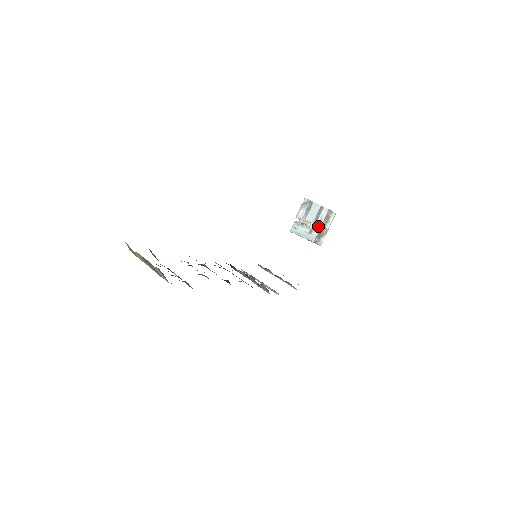
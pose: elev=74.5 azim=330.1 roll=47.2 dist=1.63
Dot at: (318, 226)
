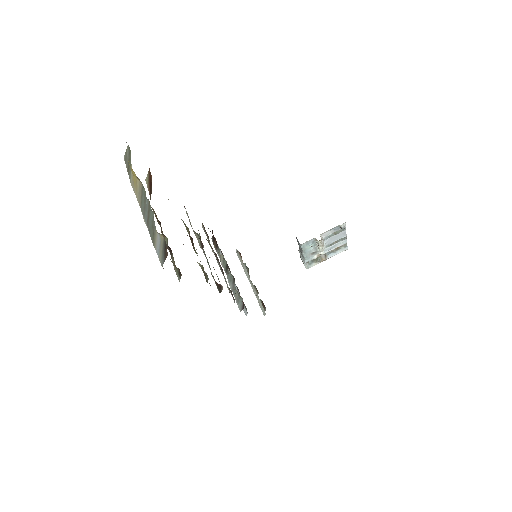
Dot at: (324, 252)
